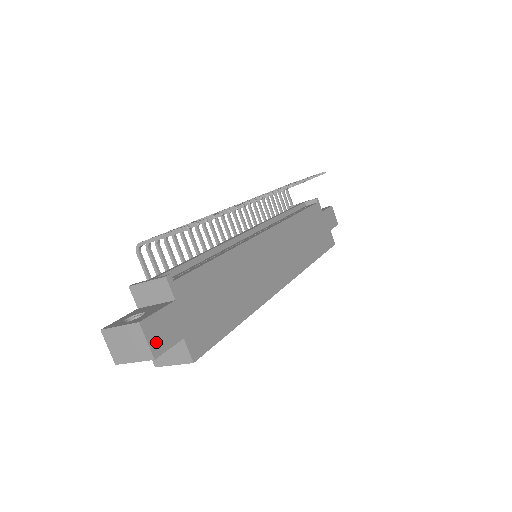
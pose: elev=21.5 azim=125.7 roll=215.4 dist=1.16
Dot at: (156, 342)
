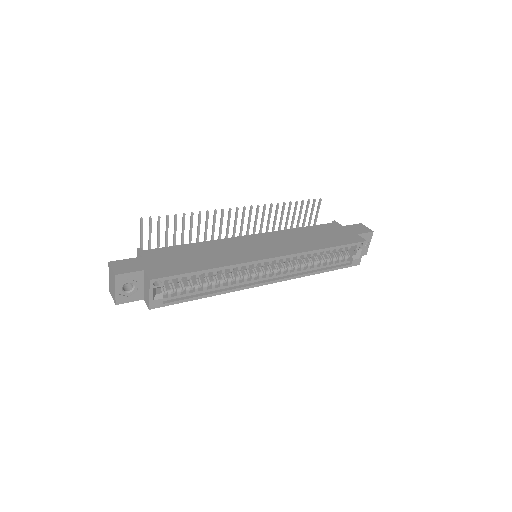
Dot at: (119, 269)
